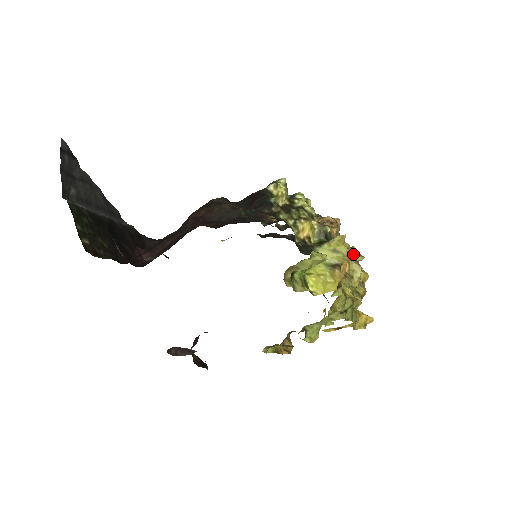
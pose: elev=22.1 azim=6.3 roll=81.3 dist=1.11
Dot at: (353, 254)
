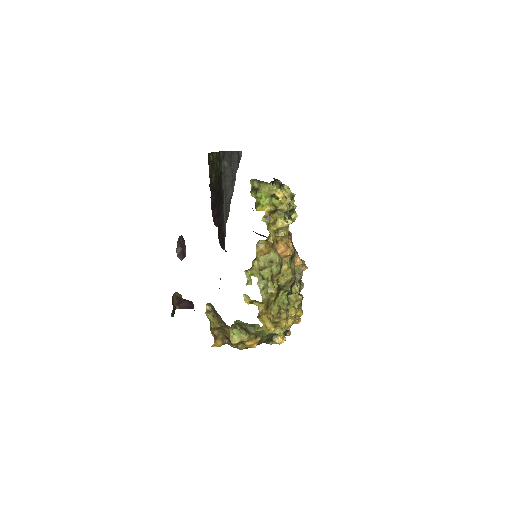
Dot at: (299, 294)
